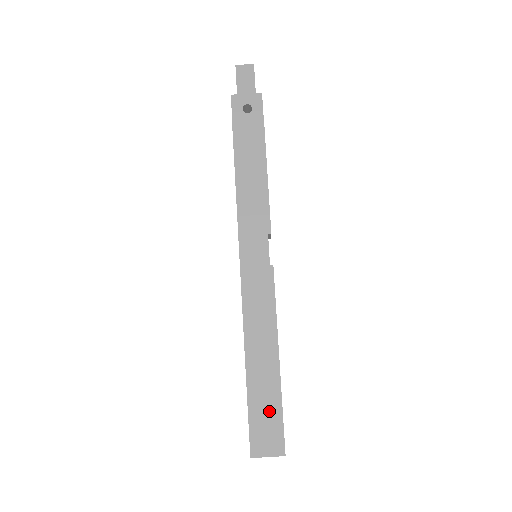
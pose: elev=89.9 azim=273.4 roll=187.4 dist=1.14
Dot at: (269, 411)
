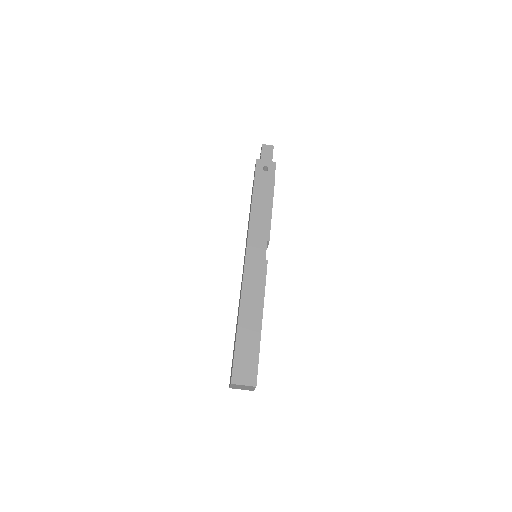
Dot at: (250, 353)
